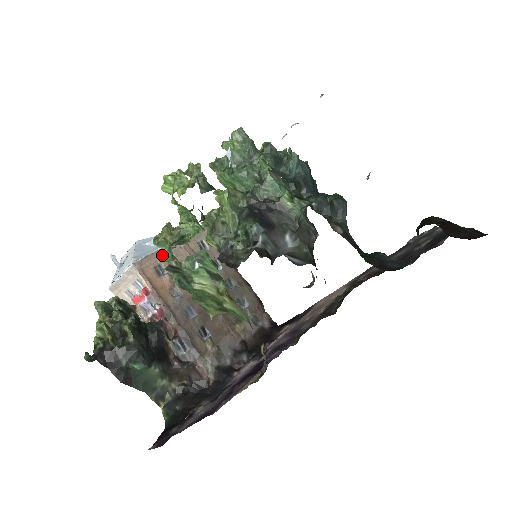
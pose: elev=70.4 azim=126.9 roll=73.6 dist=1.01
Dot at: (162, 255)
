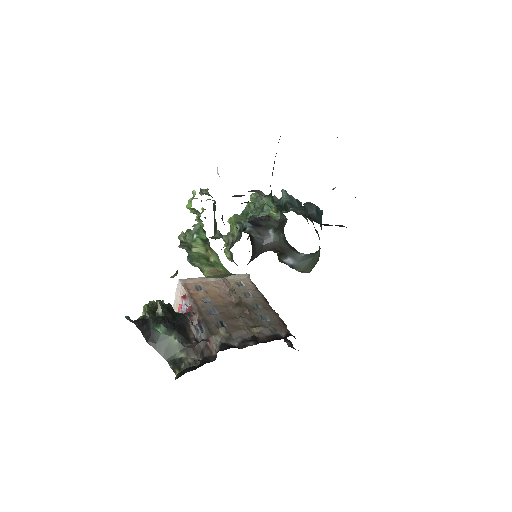
Dot at: (204, 282)
